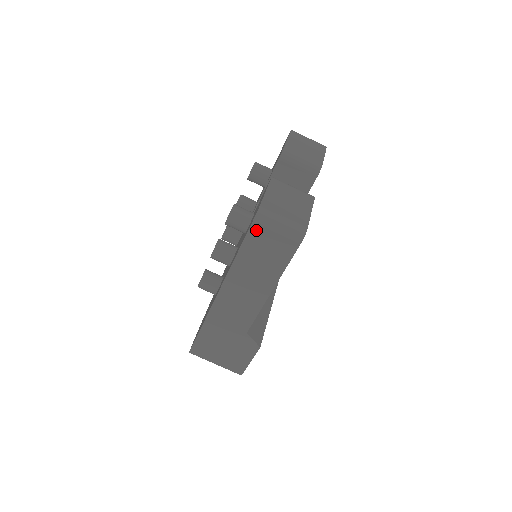
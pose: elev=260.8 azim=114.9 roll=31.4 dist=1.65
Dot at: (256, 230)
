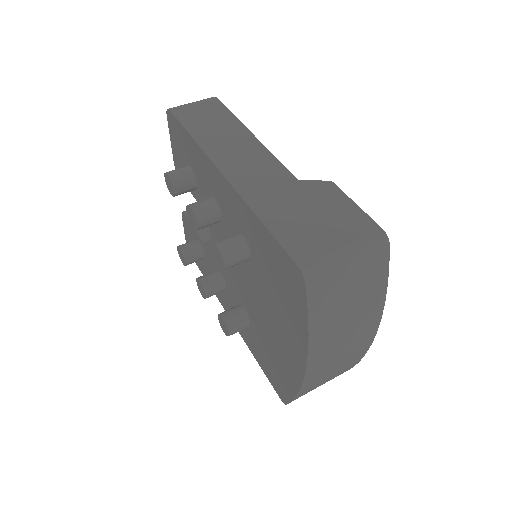
Dot at: (179, 112)
